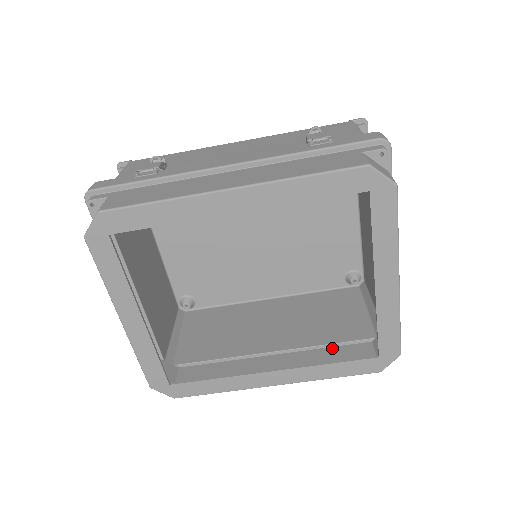
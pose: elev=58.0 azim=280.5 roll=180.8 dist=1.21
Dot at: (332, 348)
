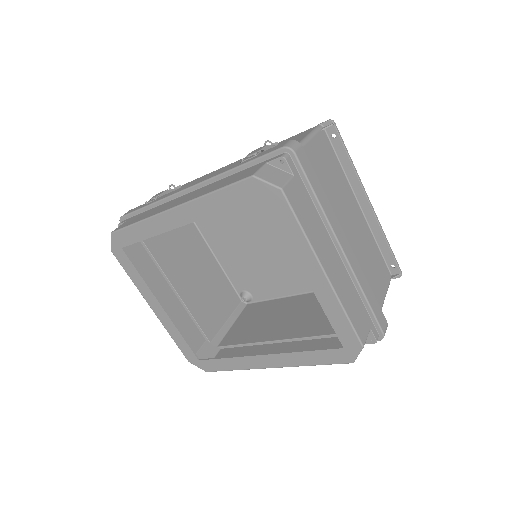
Dot at: (328, 339)
